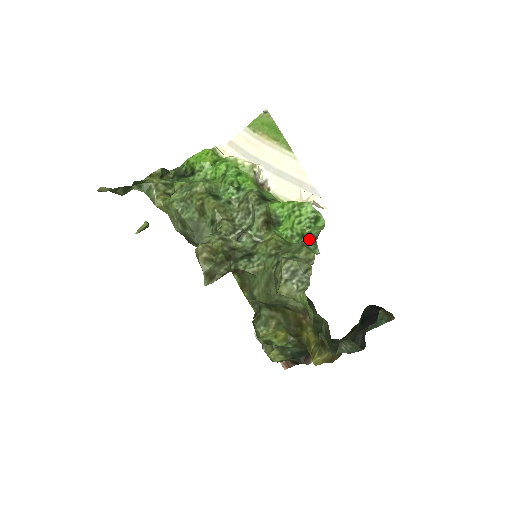
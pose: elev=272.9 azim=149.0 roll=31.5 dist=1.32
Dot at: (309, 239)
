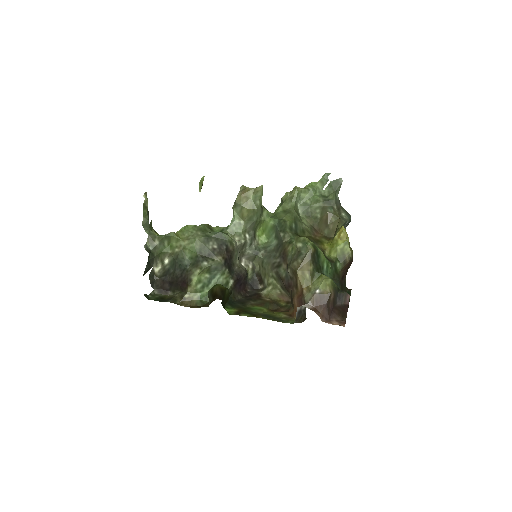
Dot at: occluded
